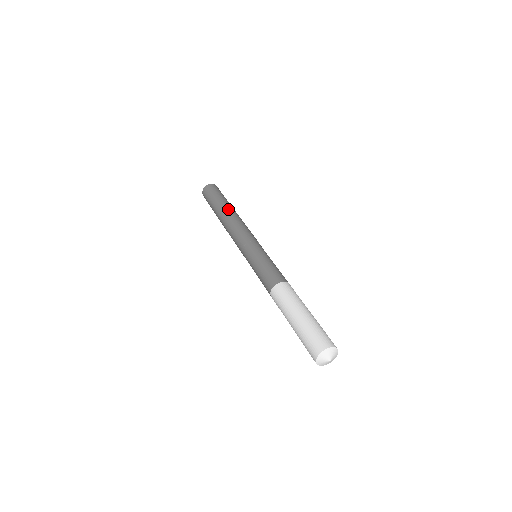
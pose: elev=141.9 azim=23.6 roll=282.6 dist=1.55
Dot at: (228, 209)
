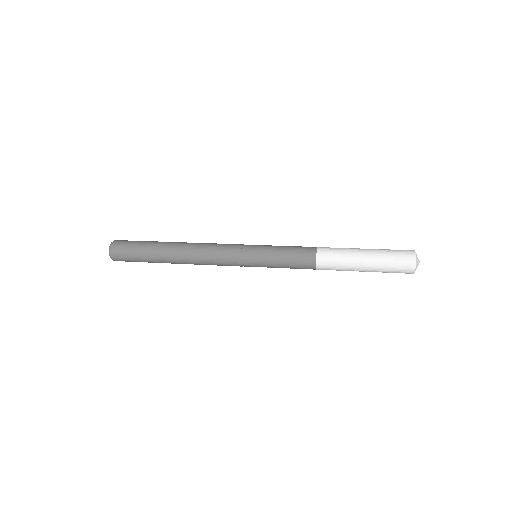
Dot at: (174, 243)
